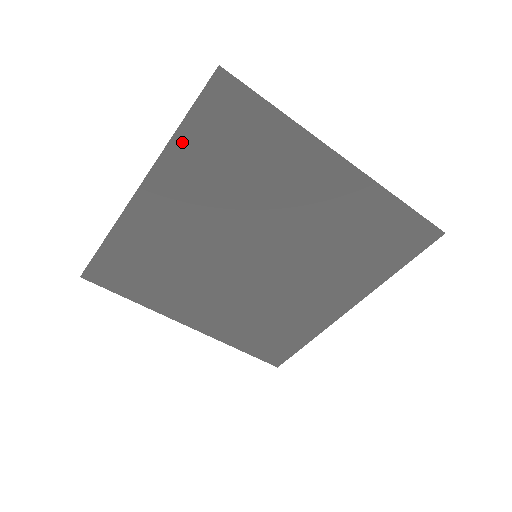
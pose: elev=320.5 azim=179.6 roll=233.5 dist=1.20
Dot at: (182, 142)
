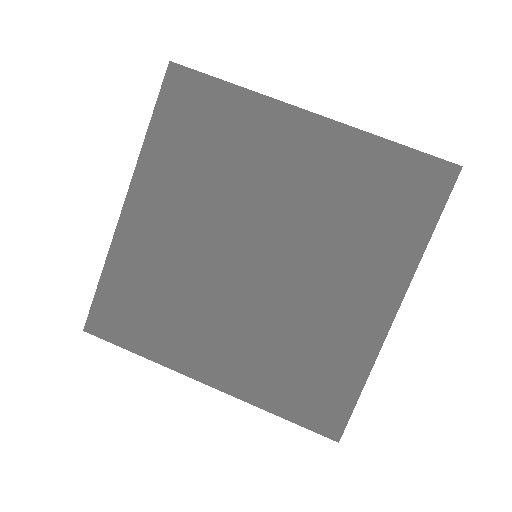
Dot at: (154, 141)
